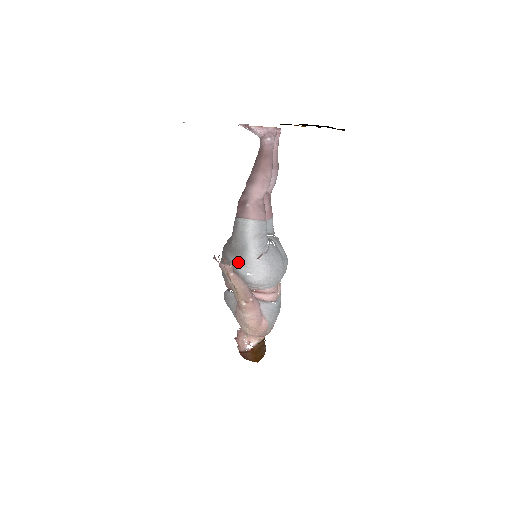
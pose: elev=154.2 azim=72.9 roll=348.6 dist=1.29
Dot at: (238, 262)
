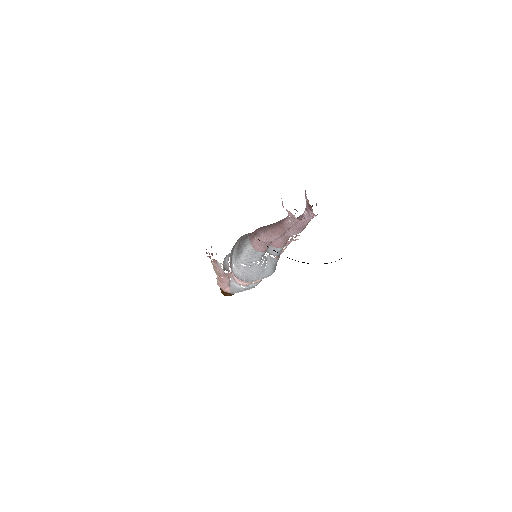
Dot at: (235, 254)
